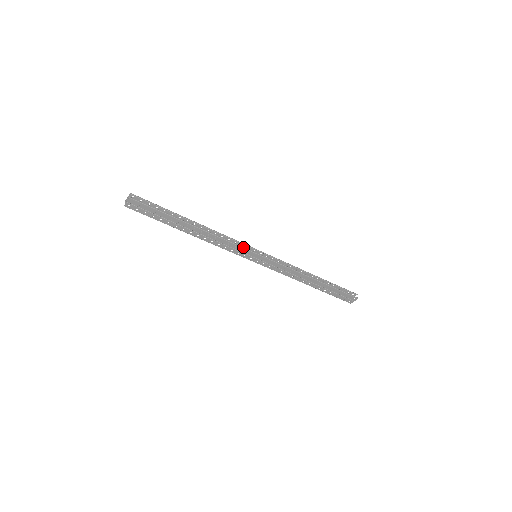
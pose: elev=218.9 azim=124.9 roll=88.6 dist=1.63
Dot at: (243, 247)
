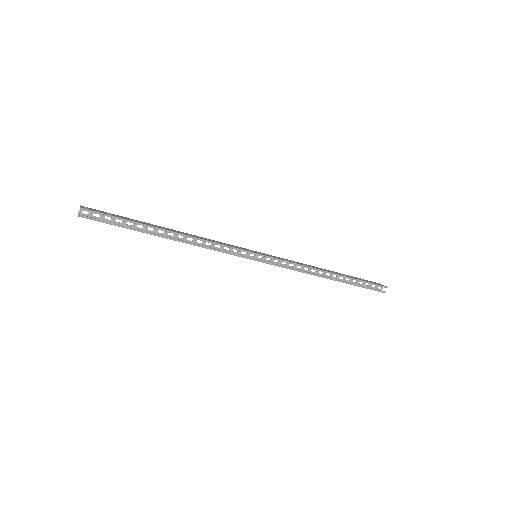
Dot at: (236, 255)
